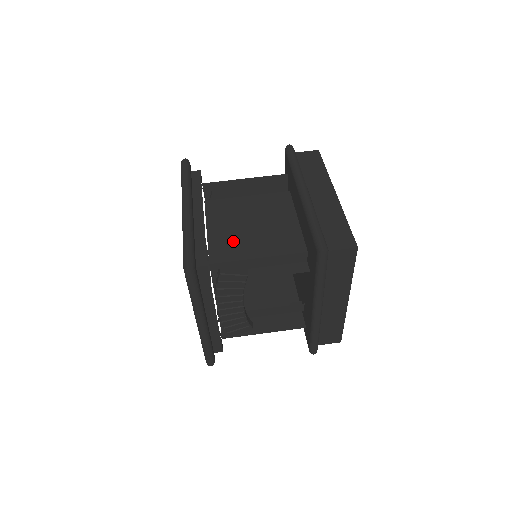
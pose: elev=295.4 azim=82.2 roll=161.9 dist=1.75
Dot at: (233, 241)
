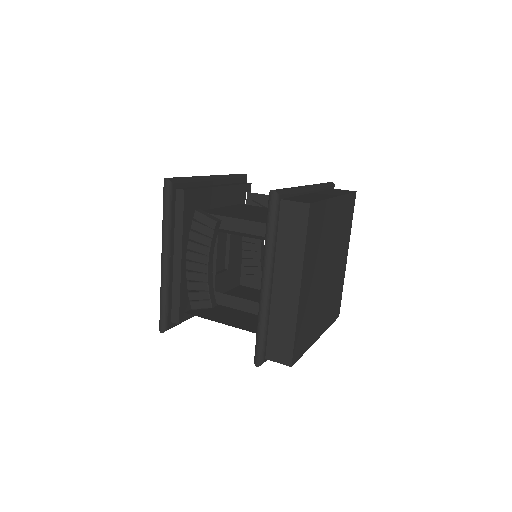
Dot at: (231, 212)
